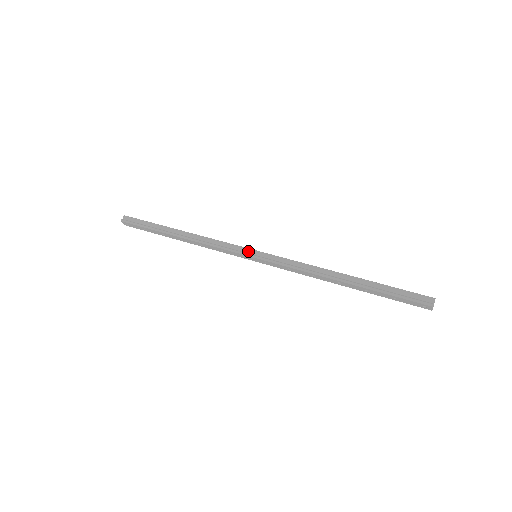
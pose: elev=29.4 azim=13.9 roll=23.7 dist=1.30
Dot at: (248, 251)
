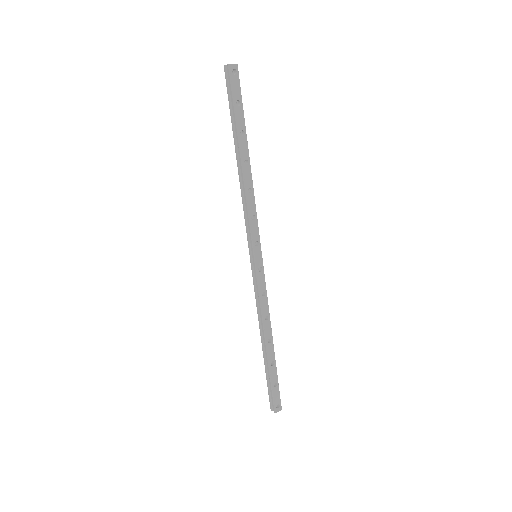
Dot at: (252, 249)
